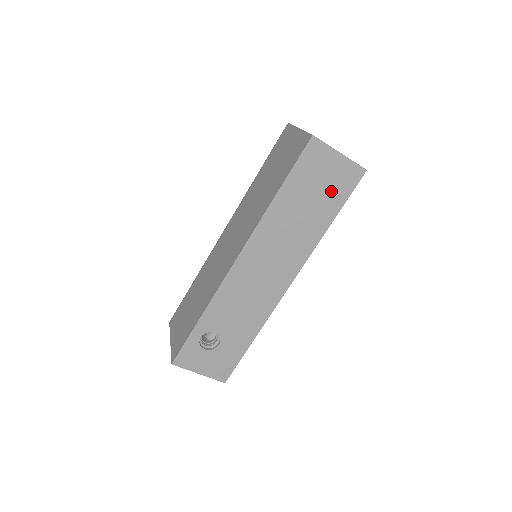
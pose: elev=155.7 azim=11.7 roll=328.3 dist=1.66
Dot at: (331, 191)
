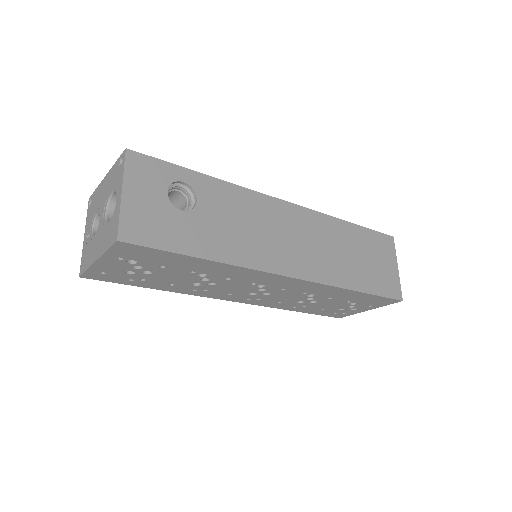
Dot at: (376, 275)
